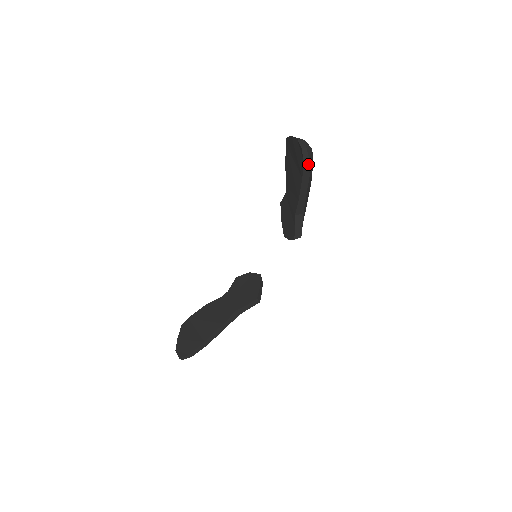
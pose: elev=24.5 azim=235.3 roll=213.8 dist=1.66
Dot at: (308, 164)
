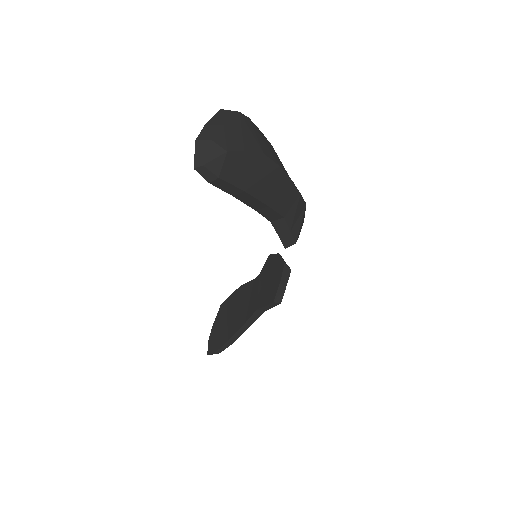
Dot at: (224, 182)
